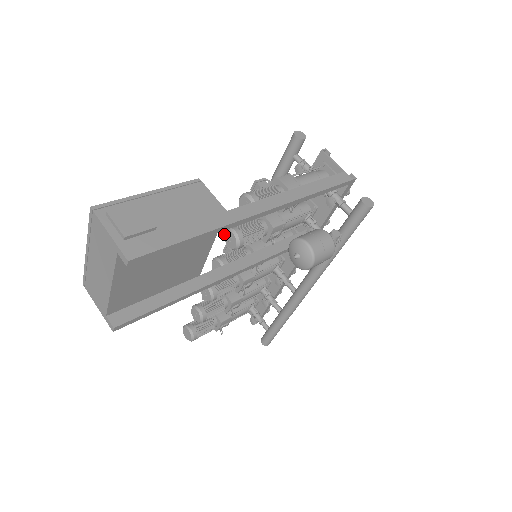
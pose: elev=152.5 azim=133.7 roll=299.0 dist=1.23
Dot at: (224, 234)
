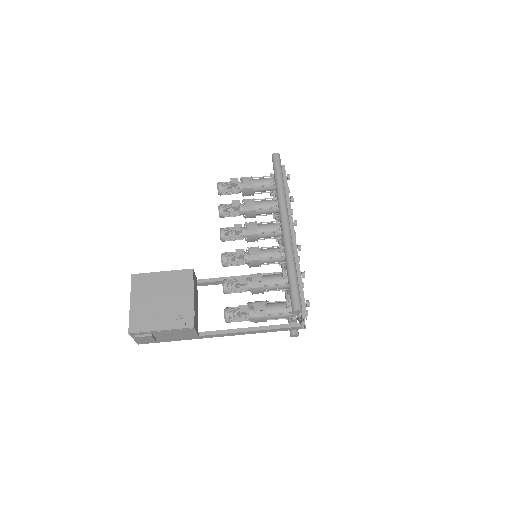
Dot at: (222, 283)
